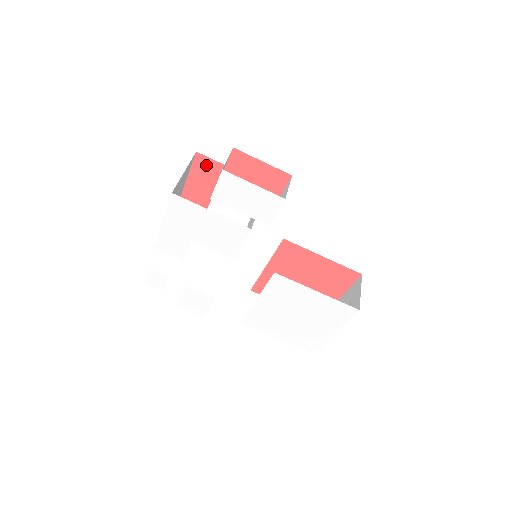
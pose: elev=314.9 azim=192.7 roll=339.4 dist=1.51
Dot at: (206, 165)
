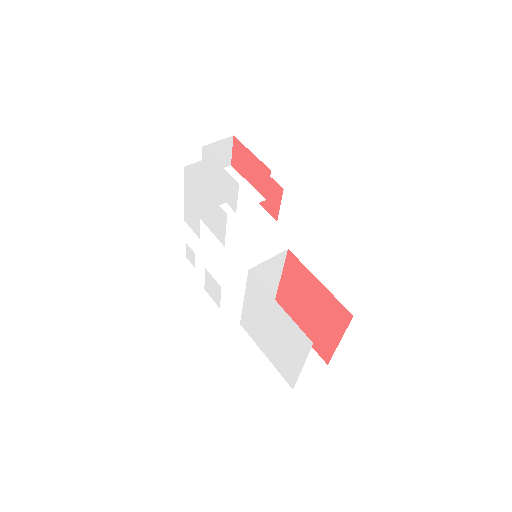
Dot at: occluded
